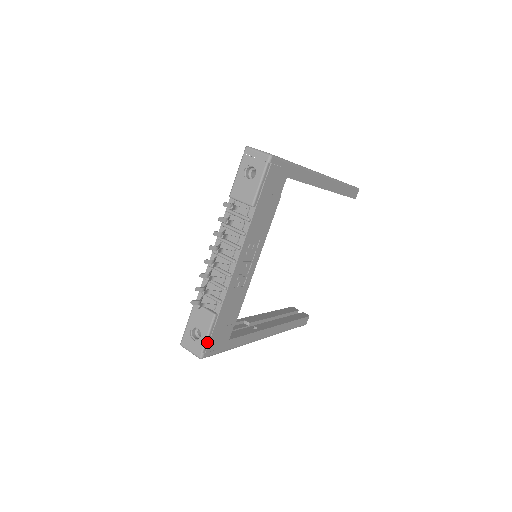
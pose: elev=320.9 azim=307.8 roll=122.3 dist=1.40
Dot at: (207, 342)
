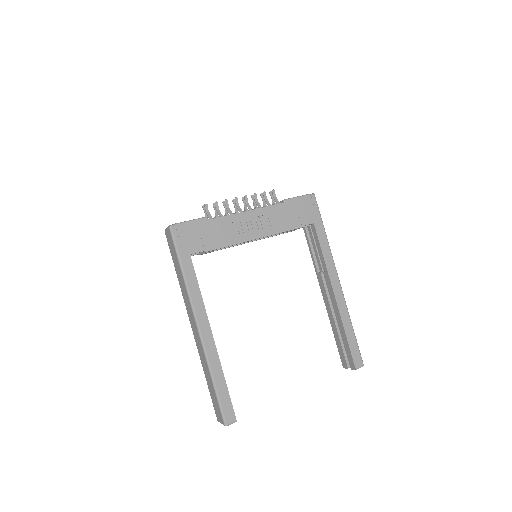
Dot at: (185, 224)
